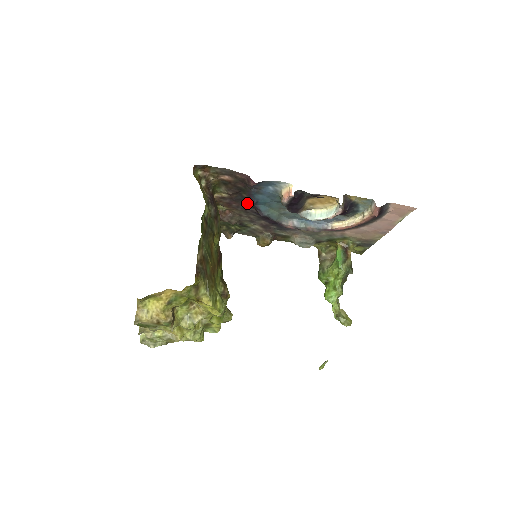
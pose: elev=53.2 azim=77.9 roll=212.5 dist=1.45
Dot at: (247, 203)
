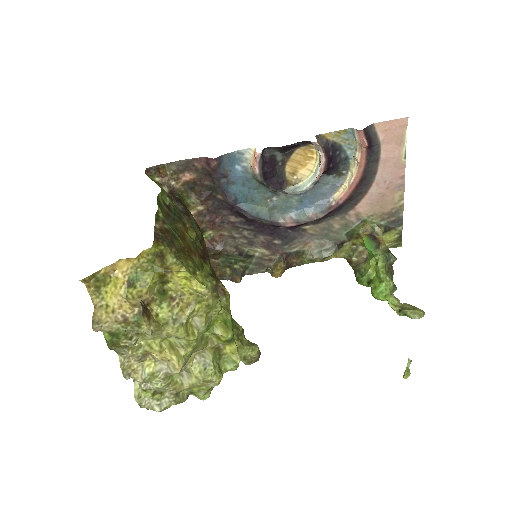
Dot at: (228, 210)
